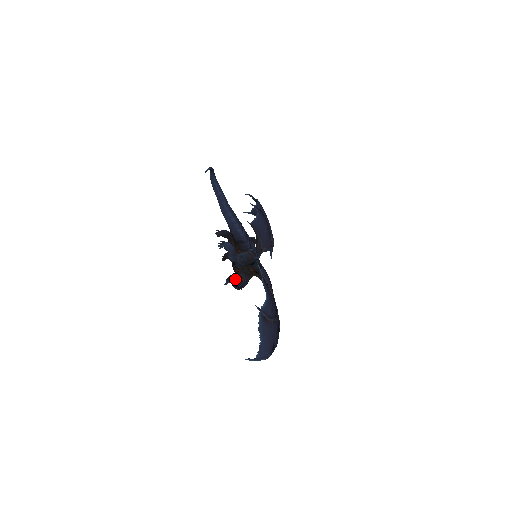
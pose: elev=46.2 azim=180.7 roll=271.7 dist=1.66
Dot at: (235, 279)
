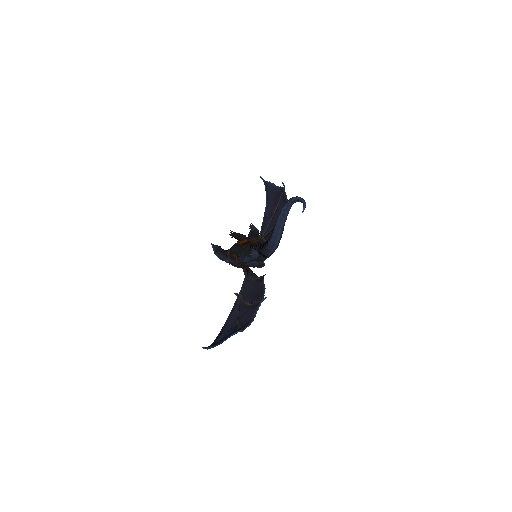
Dot at: (229, 262)
